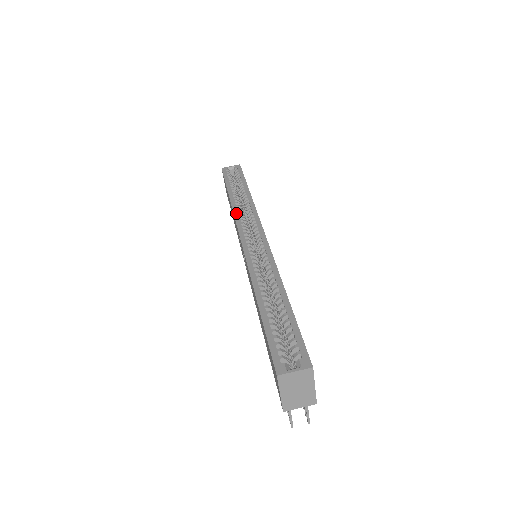
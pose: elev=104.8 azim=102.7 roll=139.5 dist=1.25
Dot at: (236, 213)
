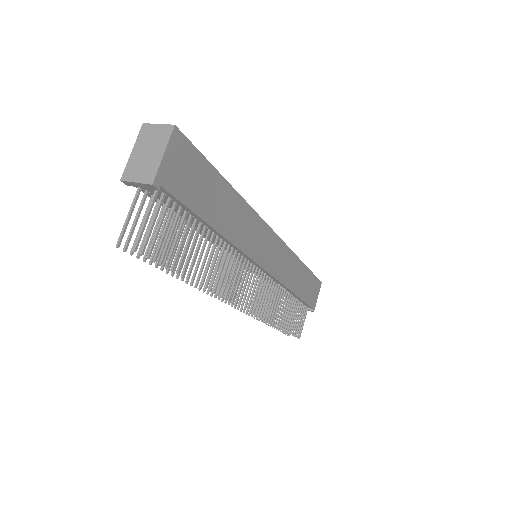
Dot at: occluded
